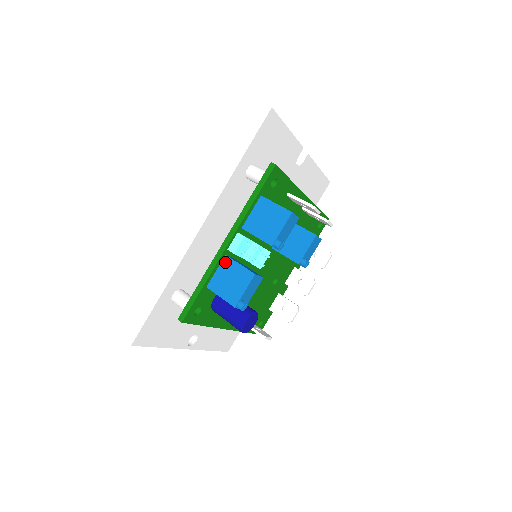
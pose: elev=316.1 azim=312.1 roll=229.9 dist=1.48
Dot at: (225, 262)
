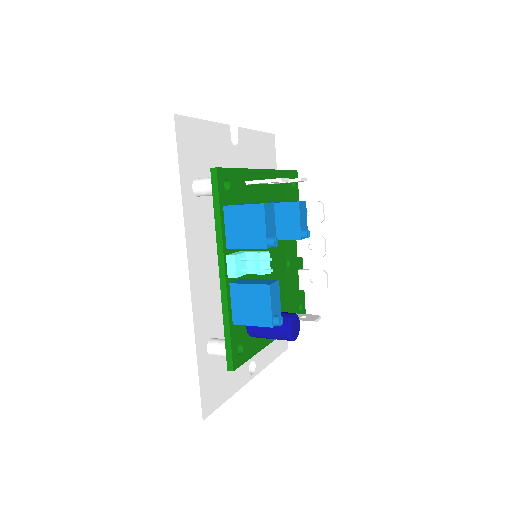
Dot at: (234, 291)
